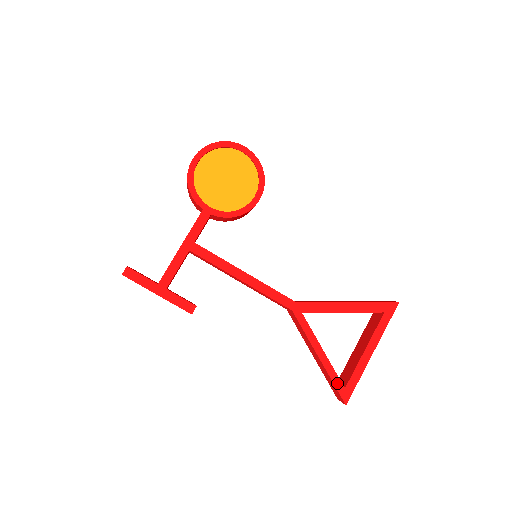
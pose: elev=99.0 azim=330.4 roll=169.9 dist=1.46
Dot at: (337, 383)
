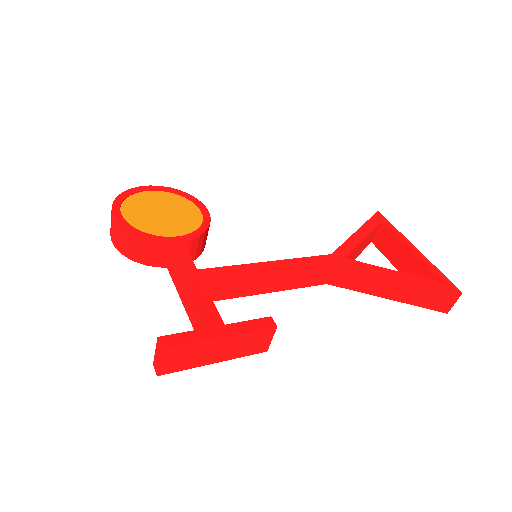
Dot at: (435, 284)
